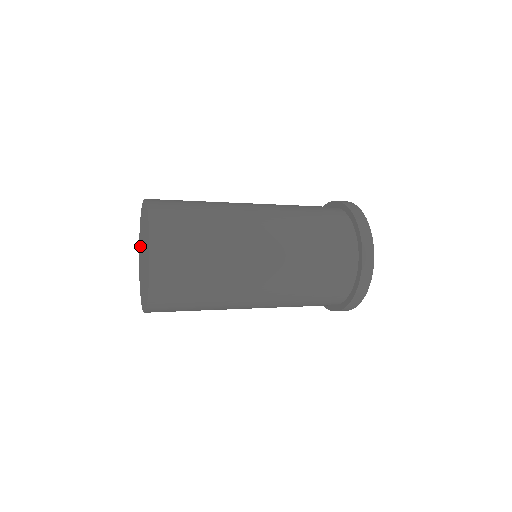
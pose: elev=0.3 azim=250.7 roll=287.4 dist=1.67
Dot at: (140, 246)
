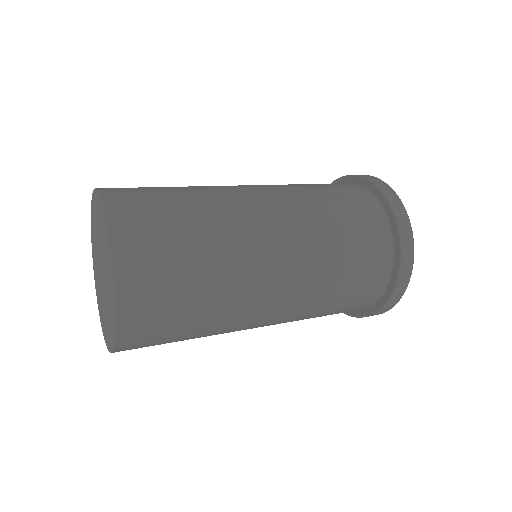
Dot at: (94, 252)
